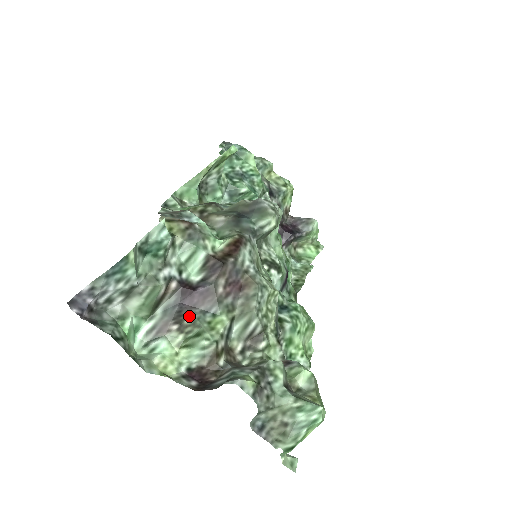
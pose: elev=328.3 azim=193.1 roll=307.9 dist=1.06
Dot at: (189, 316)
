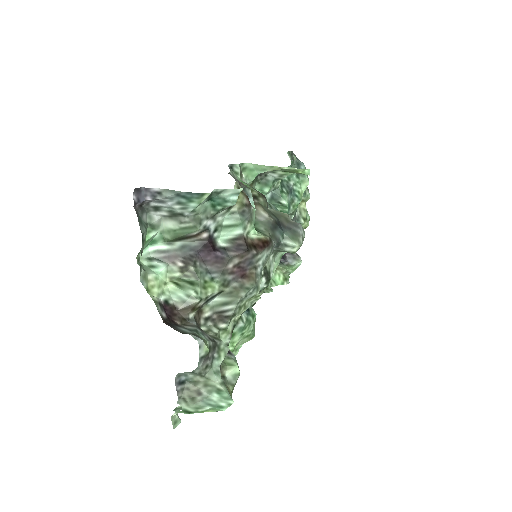
Dot at: (196, 265)
